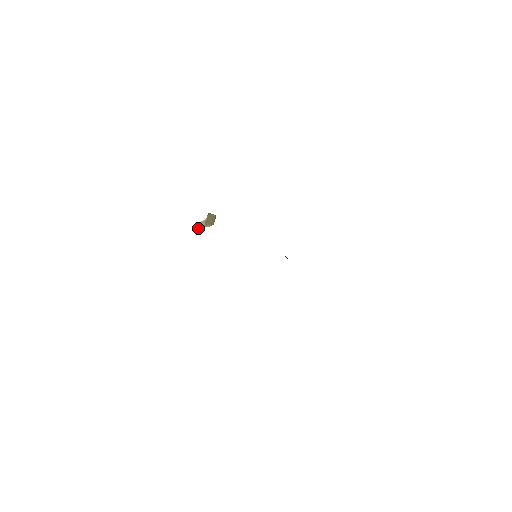
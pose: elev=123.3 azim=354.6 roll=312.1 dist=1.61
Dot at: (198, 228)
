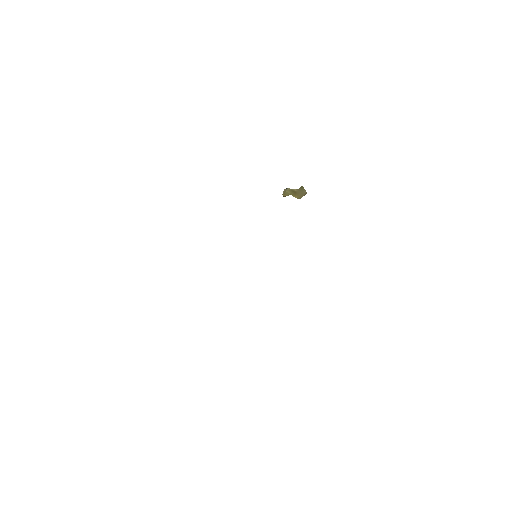
Dot at: (286, 192)
